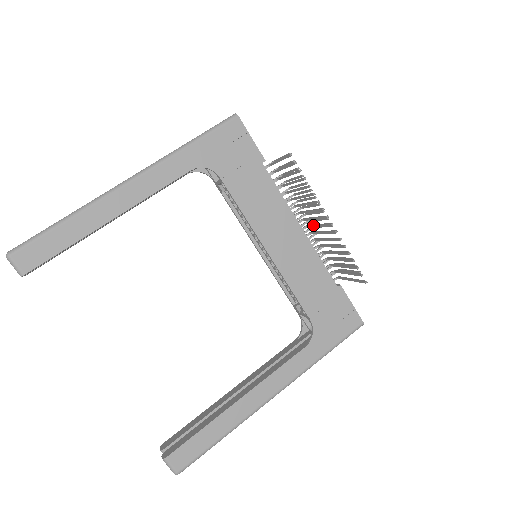
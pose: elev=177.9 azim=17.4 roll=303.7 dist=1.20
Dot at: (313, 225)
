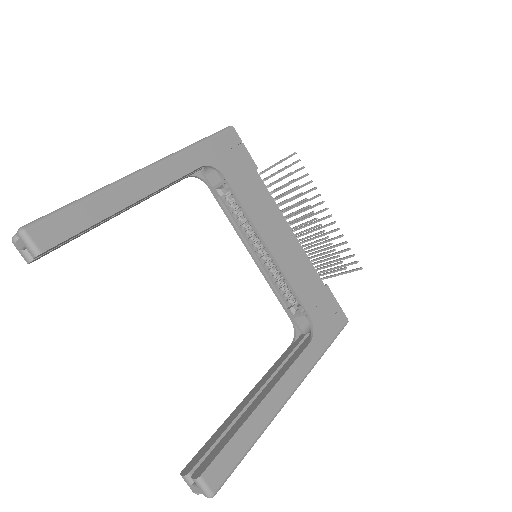
Dot at: (304, 225)
